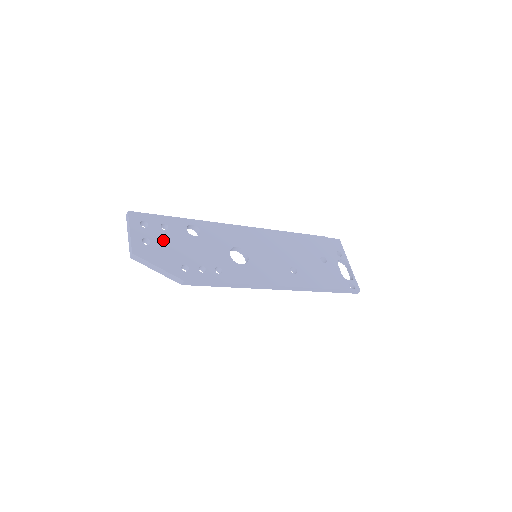
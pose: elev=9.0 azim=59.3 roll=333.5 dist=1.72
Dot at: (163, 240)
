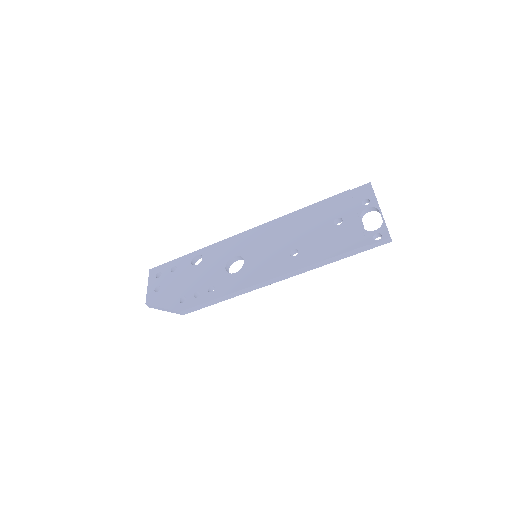
Dot at: (170, 282)
